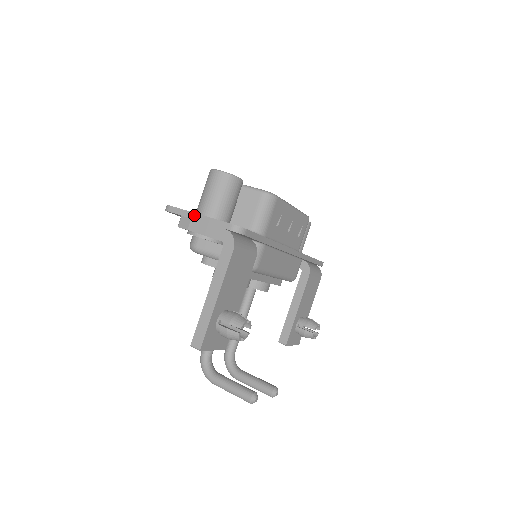
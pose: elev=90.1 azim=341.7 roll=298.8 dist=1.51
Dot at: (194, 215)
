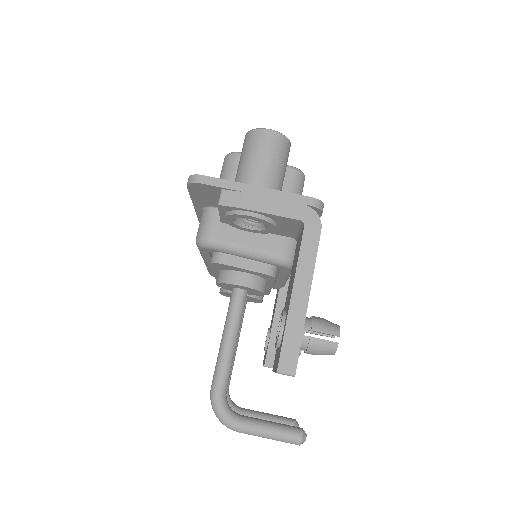
Dot at: (248, 187)
